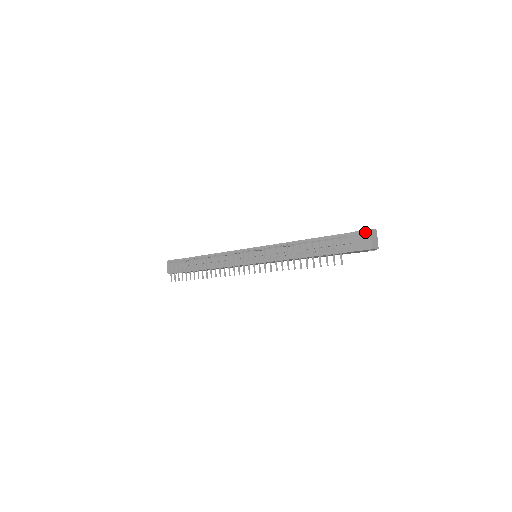
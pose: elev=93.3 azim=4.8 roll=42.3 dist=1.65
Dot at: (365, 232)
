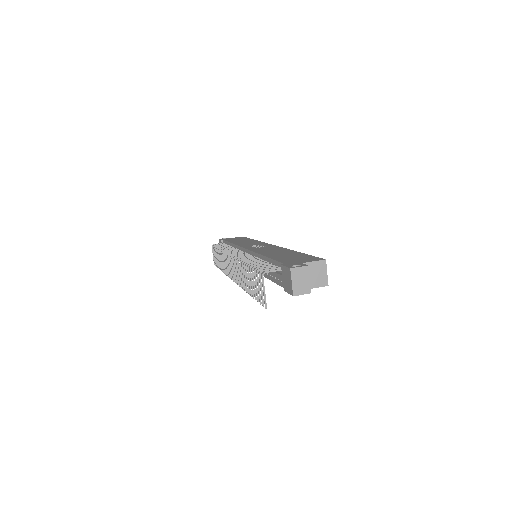
Dot at: (288, 270)
